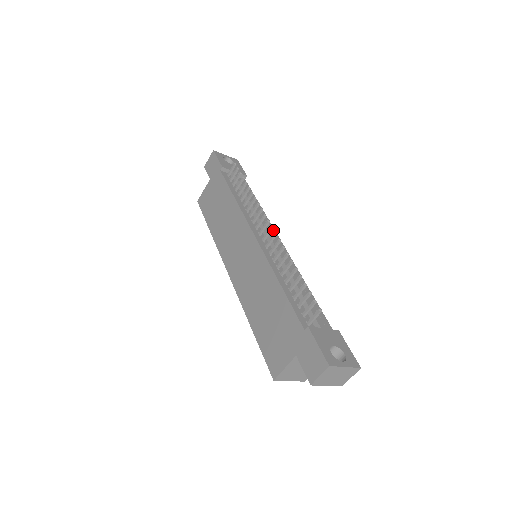
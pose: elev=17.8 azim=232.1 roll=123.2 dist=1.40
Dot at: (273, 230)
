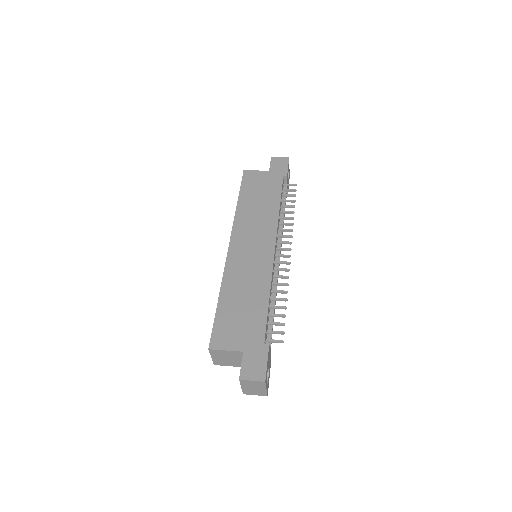
Dot at: occluded
